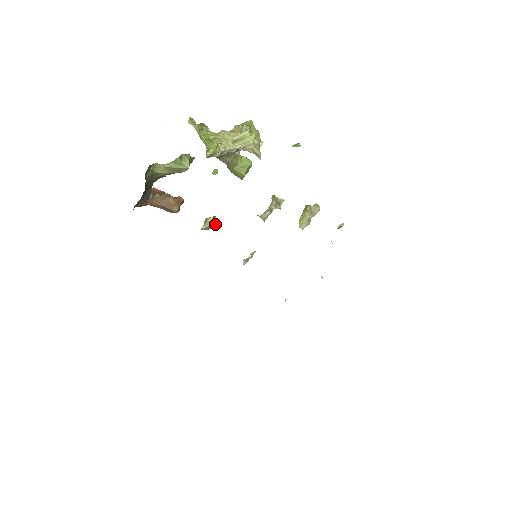
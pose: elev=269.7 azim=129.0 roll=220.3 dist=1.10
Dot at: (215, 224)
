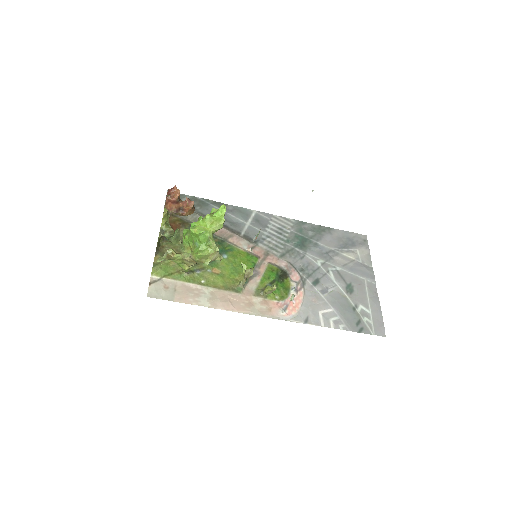
Dot at: (223, 225)
